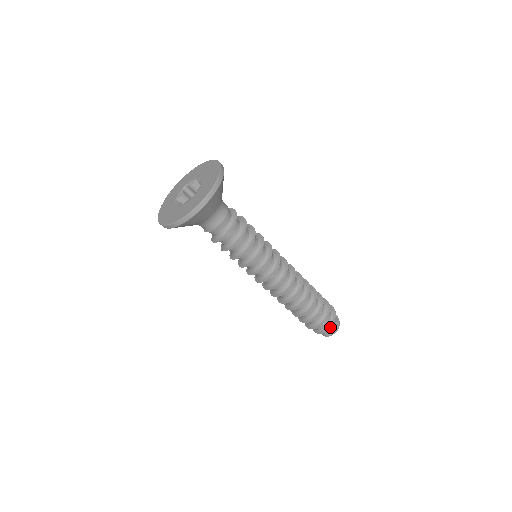
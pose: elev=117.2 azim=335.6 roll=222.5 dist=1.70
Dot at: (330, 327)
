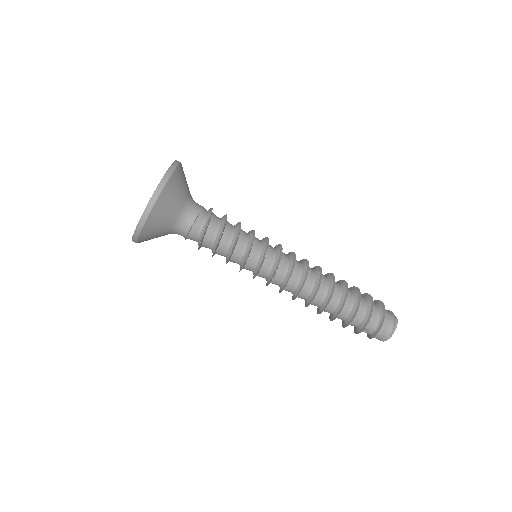
Dot at: (381, 325)
